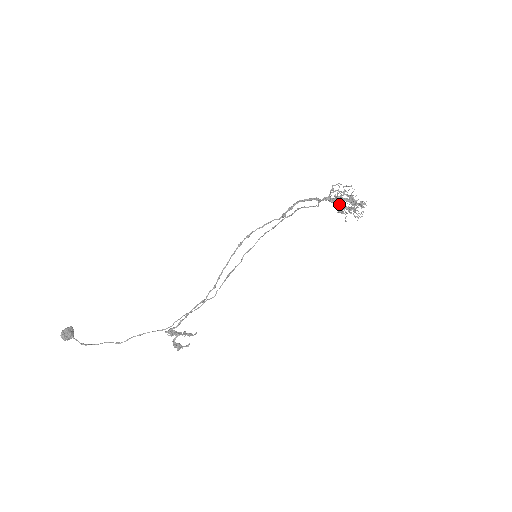
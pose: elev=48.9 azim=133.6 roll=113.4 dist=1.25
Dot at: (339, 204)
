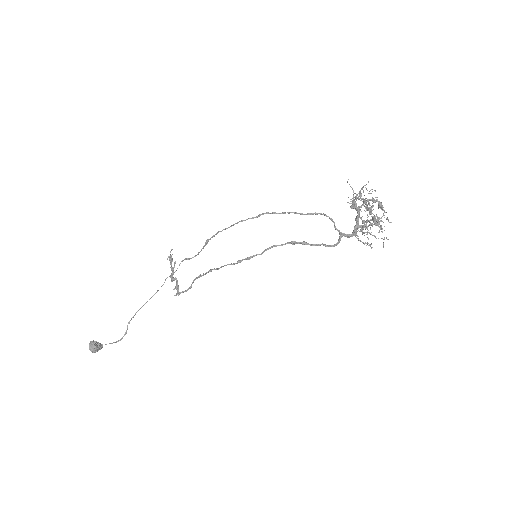
Dot at: occluded
